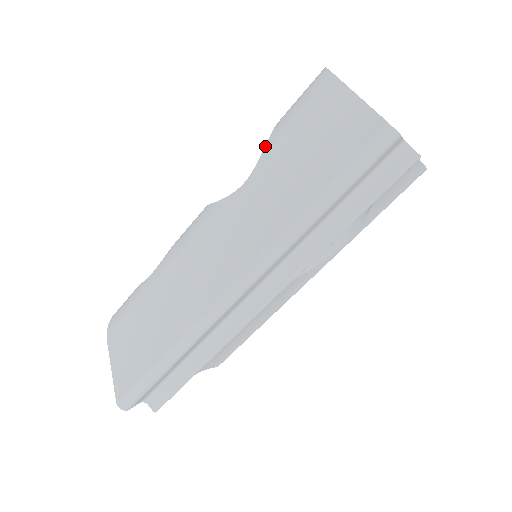
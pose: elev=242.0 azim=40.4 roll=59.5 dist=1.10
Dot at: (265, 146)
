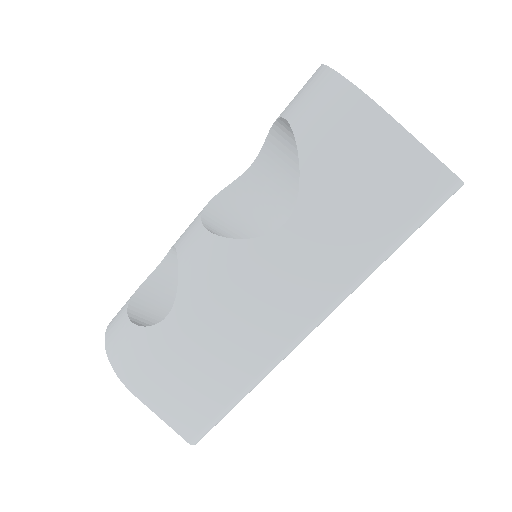
Dot at: (301, 180)
